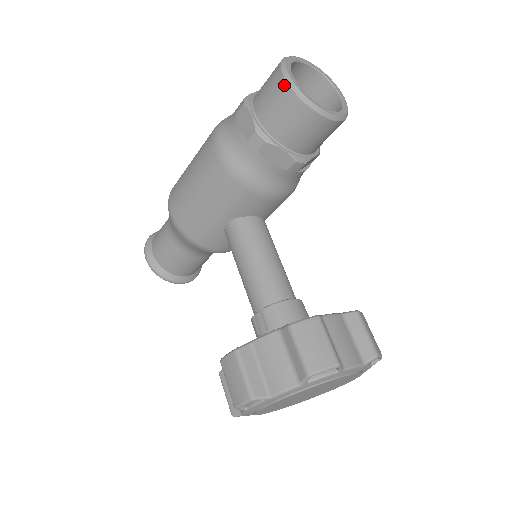
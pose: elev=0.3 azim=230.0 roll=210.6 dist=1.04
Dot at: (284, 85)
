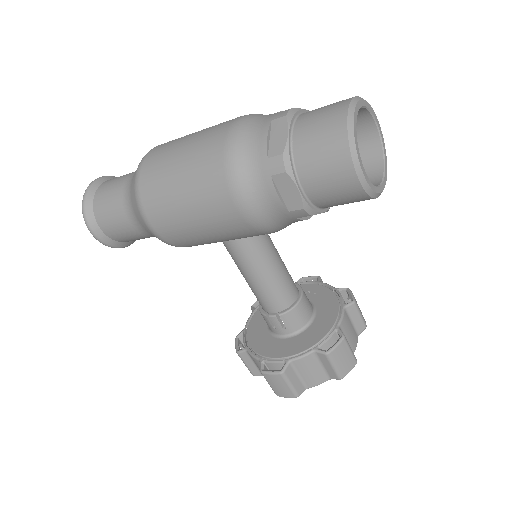
Dot at: (355, 182)
